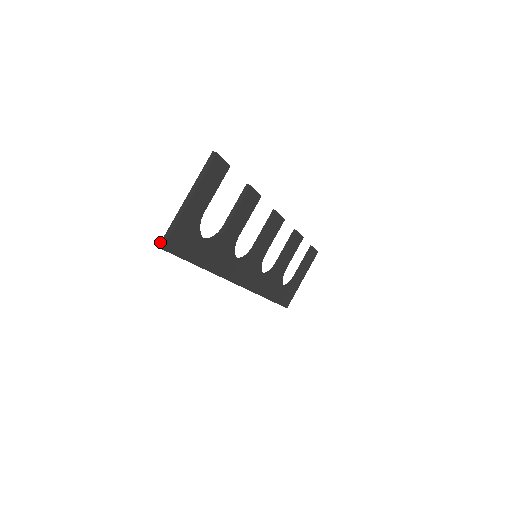
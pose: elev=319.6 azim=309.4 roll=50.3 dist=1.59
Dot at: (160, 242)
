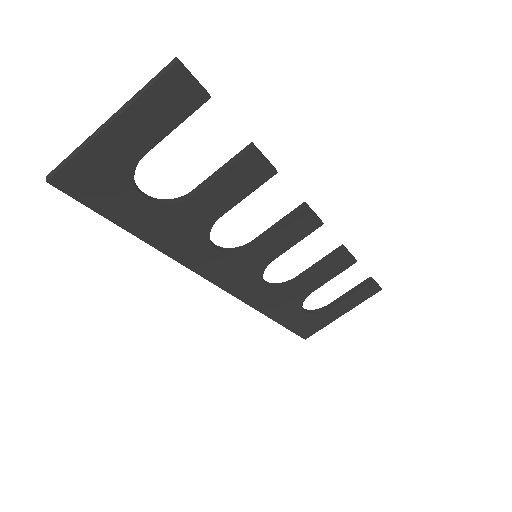
Dot at: (51, 171)
